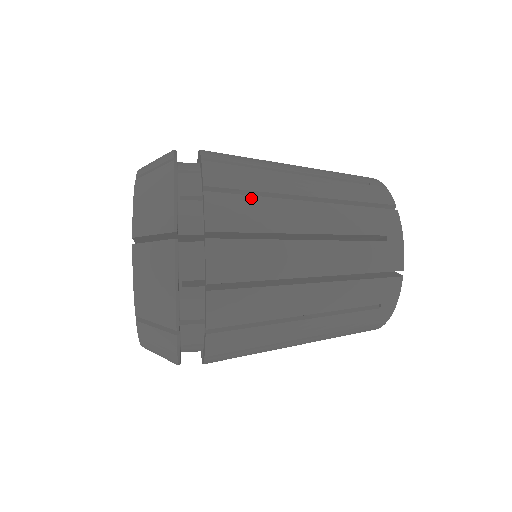
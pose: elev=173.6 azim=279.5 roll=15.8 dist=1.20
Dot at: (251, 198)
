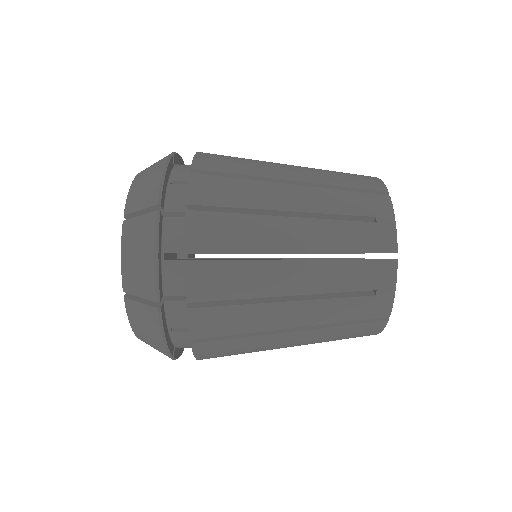
Dot at: (234, 263)
